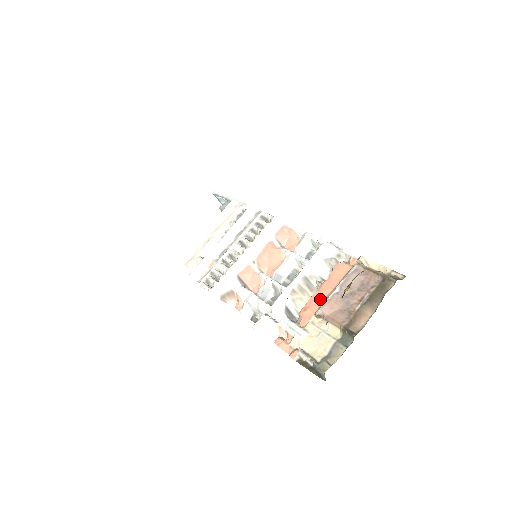
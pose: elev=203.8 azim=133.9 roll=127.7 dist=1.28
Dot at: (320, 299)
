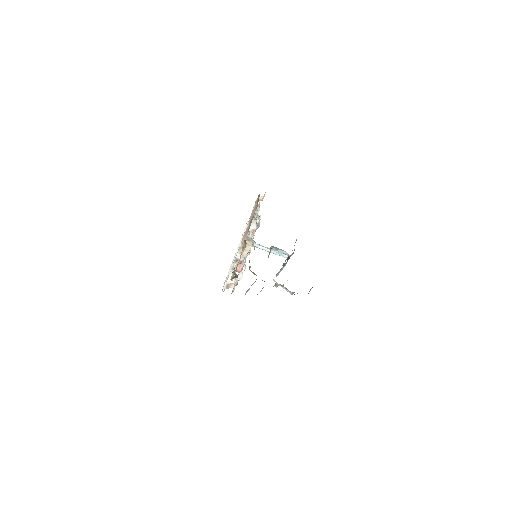
Dot at: (246, 240)
